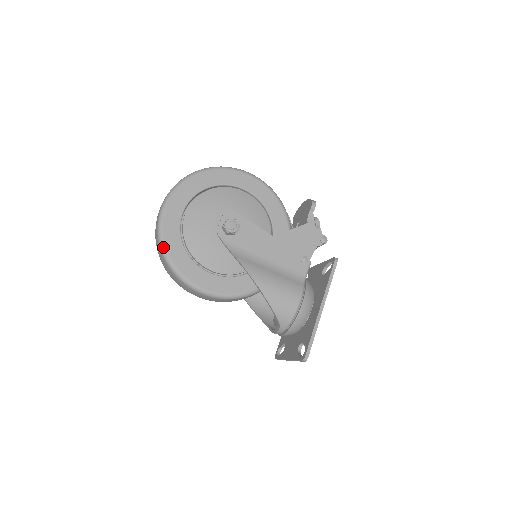
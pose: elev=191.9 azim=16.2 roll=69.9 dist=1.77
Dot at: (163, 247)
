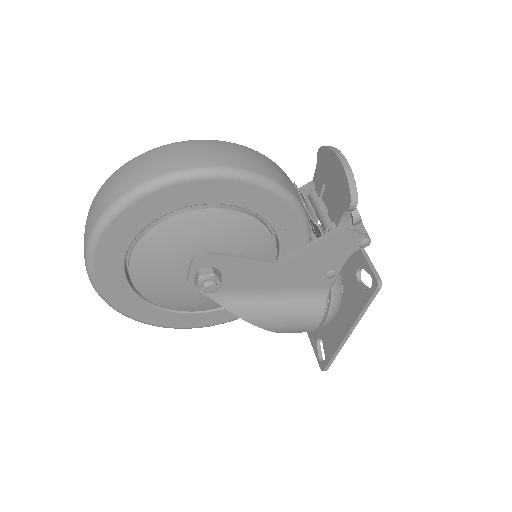
Dot at: (115, 309)
